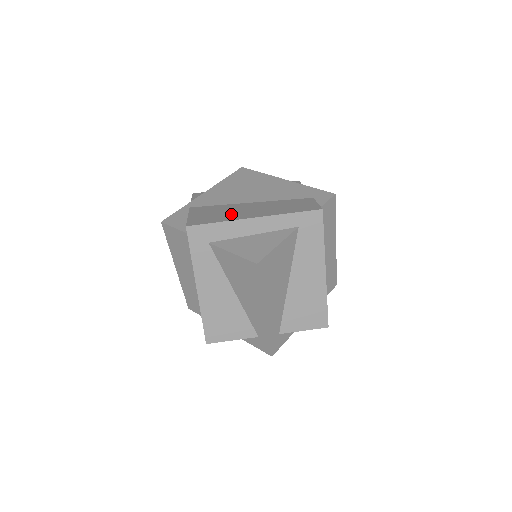
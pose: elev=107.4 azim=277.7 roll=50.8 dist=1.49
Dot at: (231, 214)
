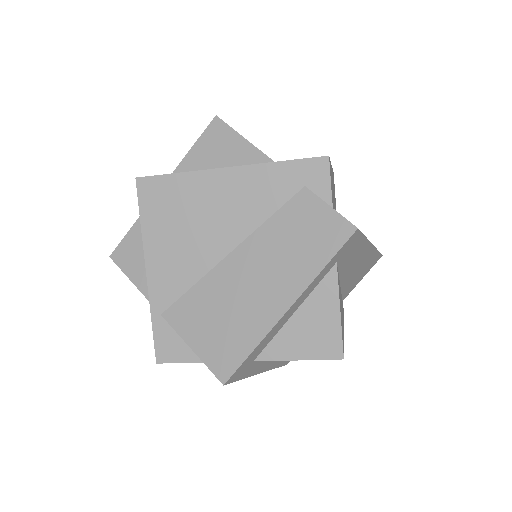
Dot at: (244, 314)
